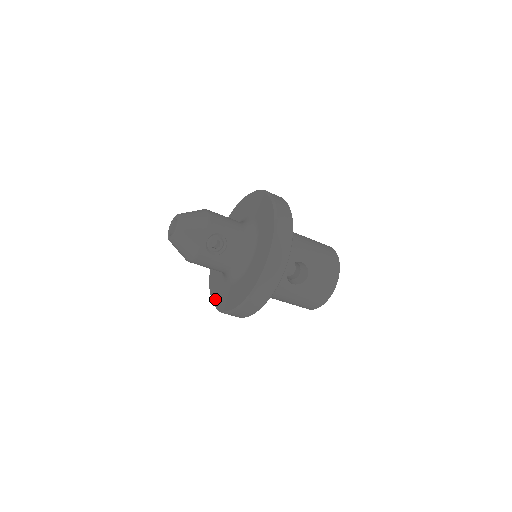
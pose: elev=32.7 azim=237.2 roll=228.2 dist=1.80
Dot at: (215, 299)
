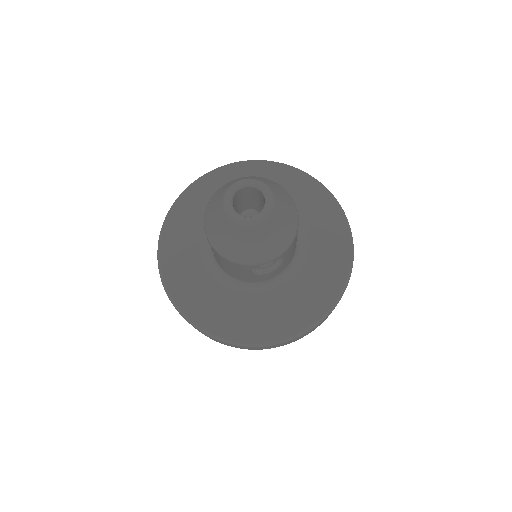
Dot at: (168, 263)
